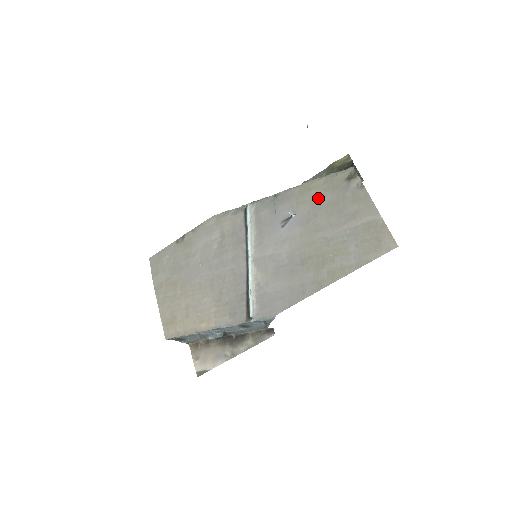
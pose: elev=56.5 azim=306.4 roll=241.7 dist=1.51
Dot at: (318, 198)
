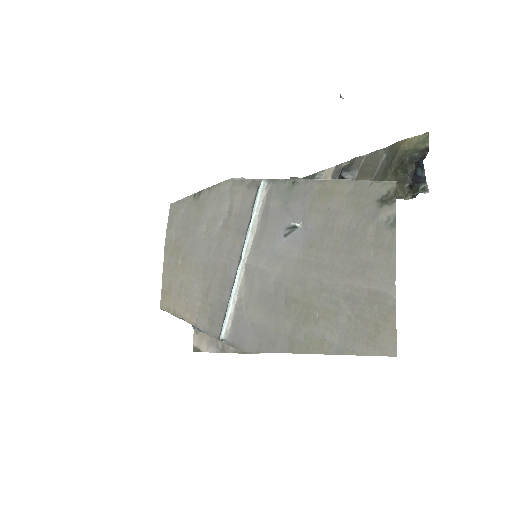
Dot at: (334, 214)
